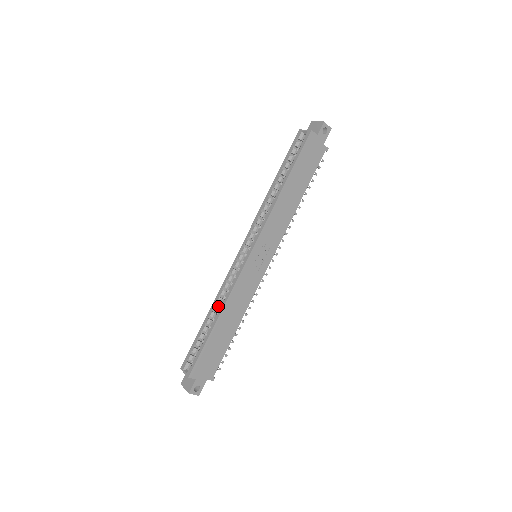
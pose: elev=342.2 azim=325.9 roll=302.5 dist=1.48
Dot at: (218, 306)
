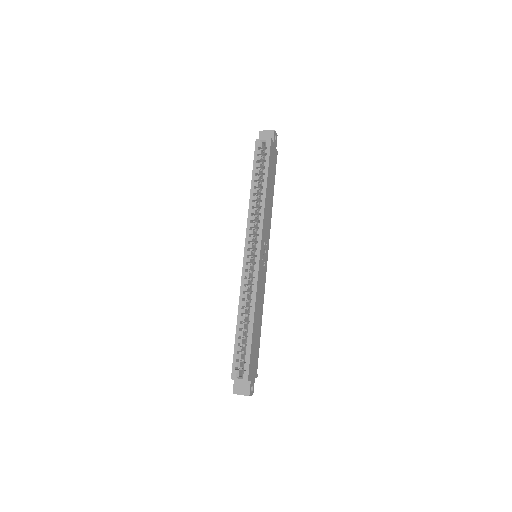
Dot at: (245, 309)
